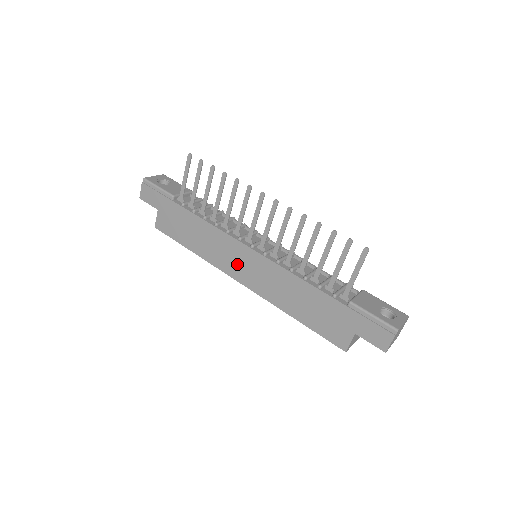
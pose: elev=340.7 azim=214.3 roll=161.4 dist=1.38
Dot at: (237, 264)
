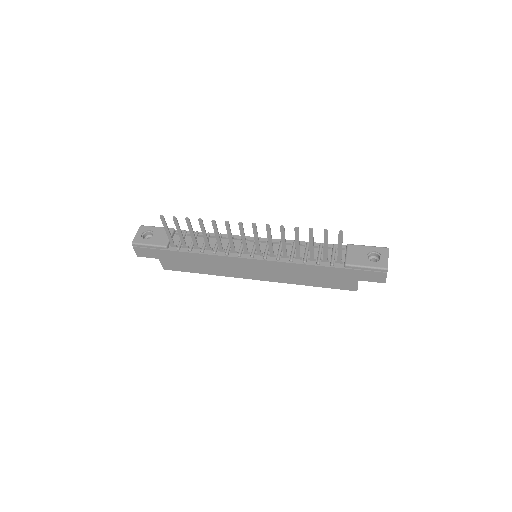
Dot at: (247, 271)
